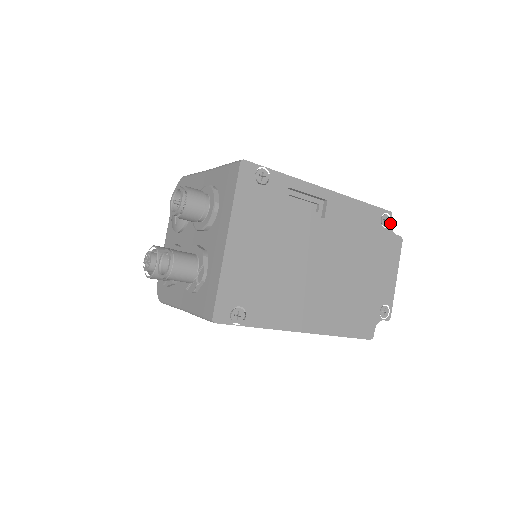
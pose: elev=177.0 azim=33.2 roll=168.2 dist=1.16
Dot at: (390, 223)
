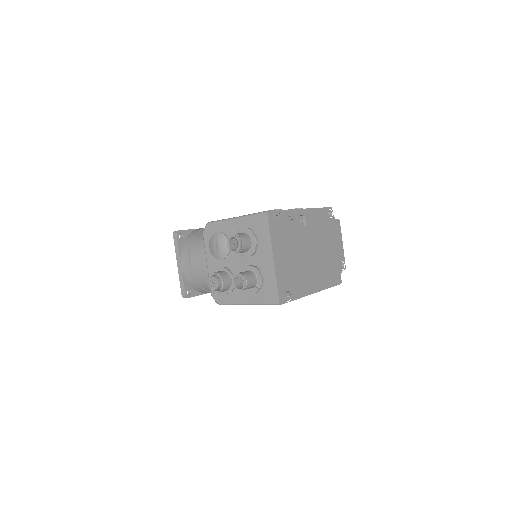
Dot at: occluded
